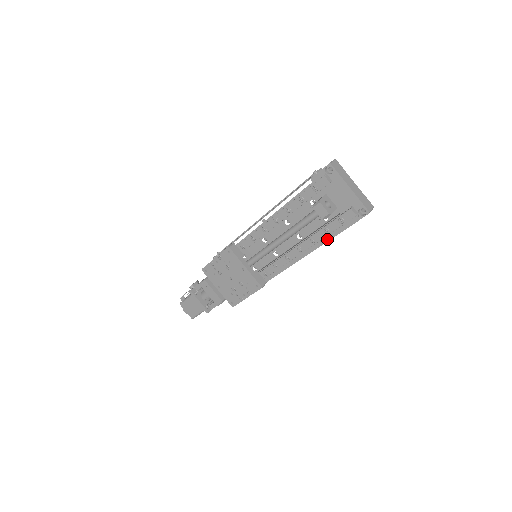
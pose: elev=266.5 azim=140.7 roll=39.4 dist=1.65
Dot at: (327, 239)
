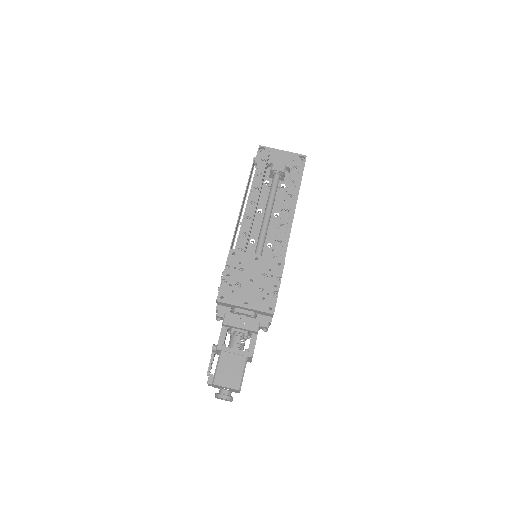
Dot at: (297, 193)
